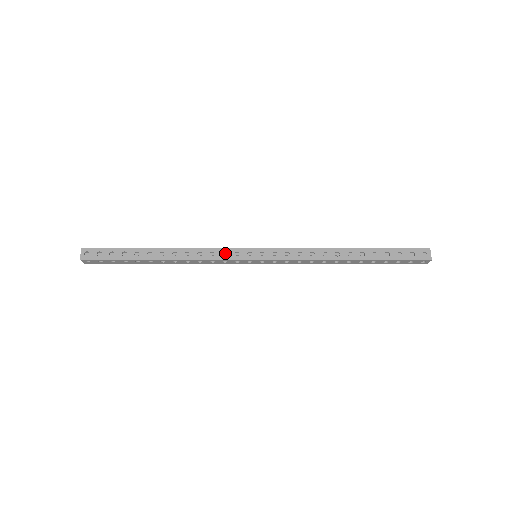
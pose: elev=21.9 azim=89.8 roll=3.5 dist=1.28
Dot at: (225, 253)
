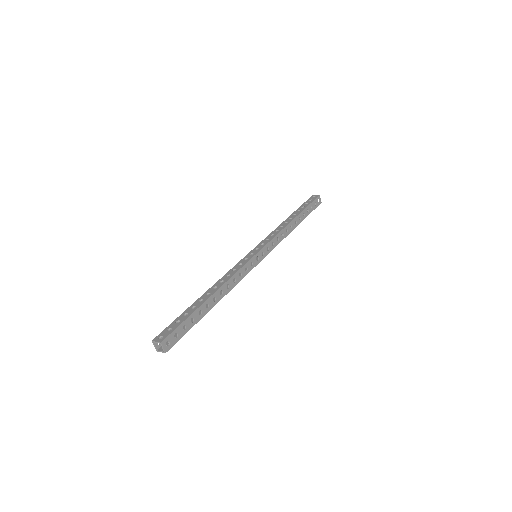
Dot at: (238, 266)
